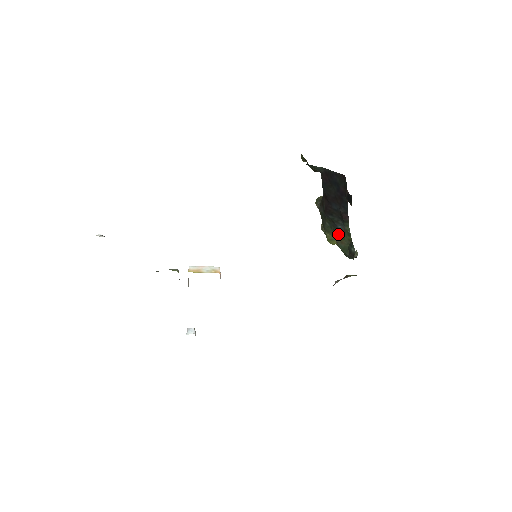
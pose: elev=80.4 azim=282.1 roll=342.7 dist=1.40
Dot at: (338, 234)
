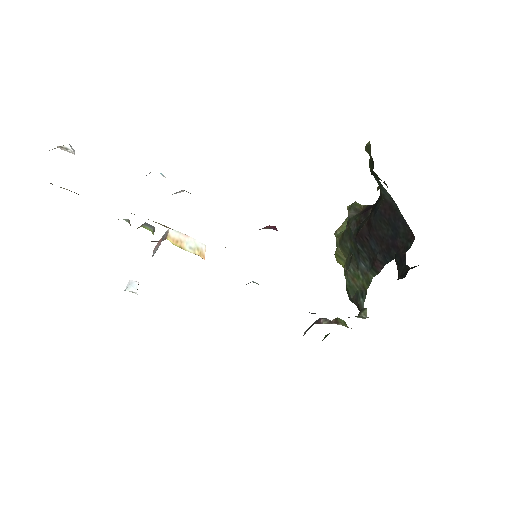
Dot at: (355, 268)
